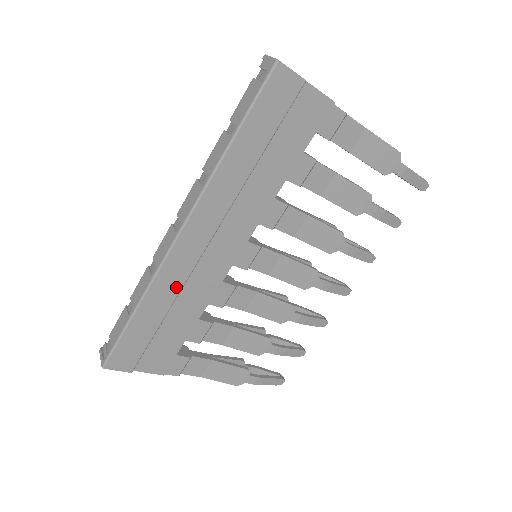
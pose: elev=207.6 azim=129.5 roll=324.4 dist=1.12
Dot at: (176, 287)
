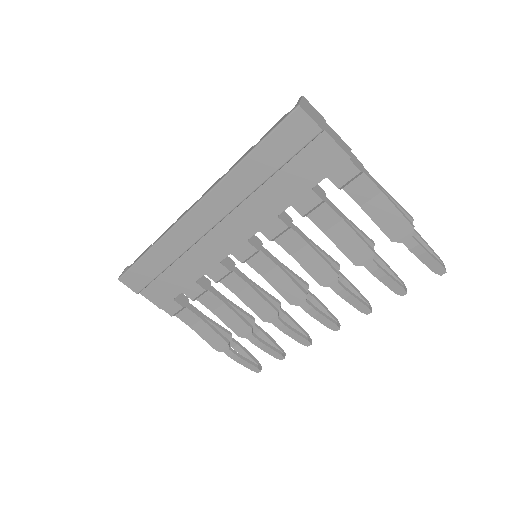
Dot at: (181, 248)
